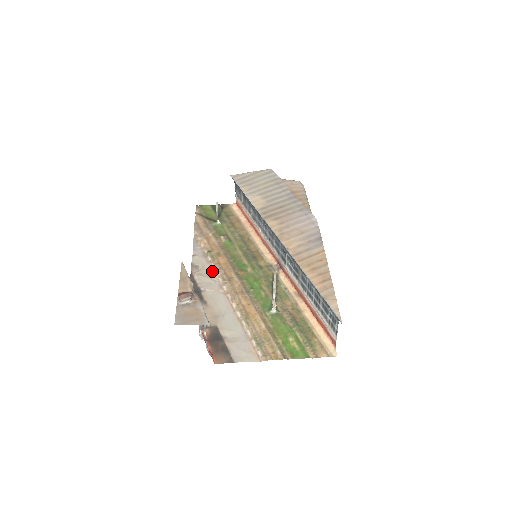
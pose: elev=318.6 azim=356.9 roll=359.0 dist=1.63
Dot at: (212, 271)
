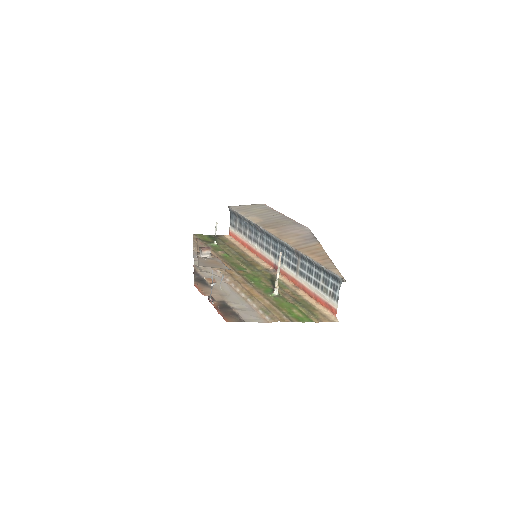
Dot at: (214, 270)
